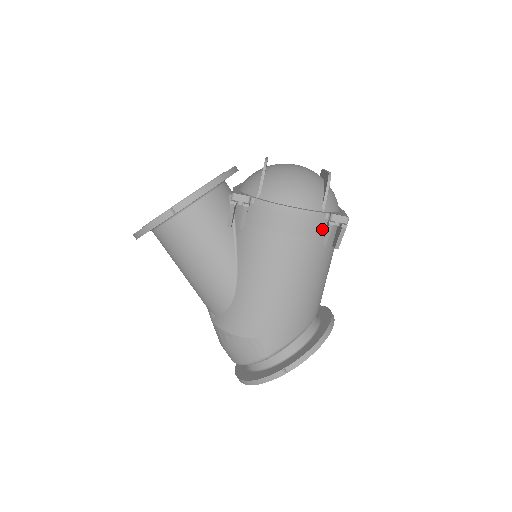
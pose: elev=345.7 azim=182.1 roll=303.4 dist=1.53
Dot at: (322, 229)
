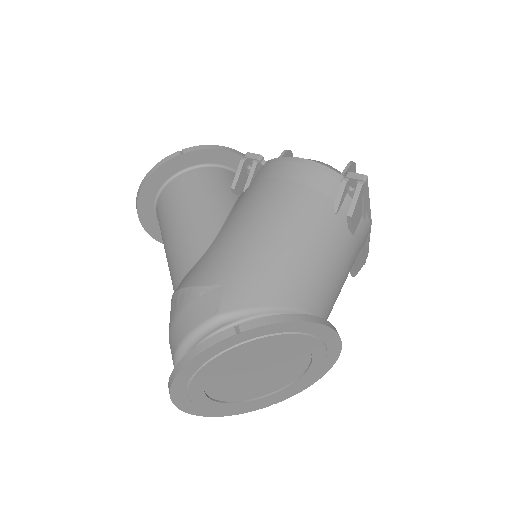
Dot at: (334, 190)
